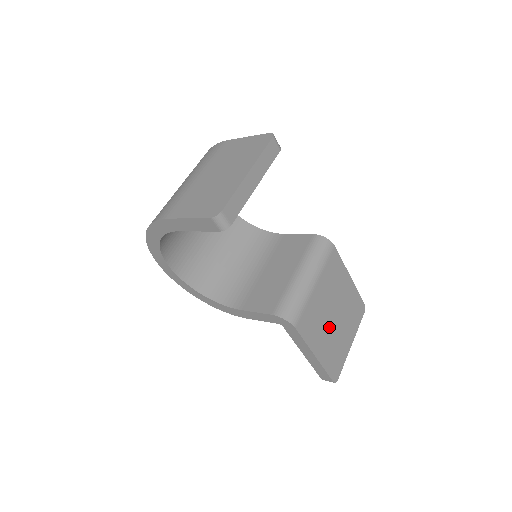
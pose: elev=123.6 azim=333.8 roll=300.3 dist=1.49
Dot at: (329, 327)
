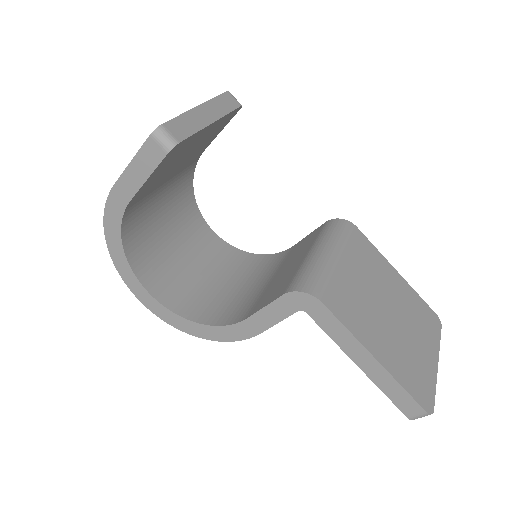
Dot at: (385, 323)
